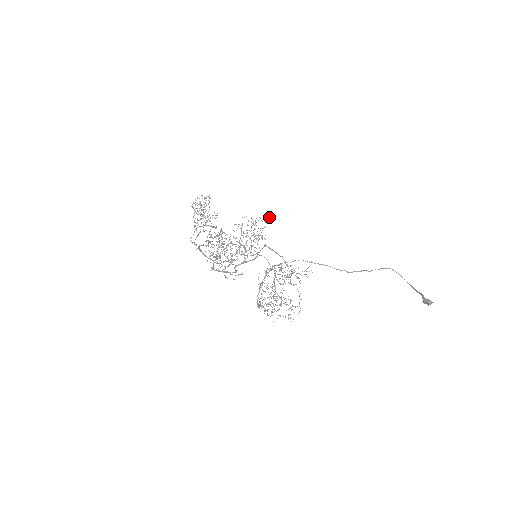
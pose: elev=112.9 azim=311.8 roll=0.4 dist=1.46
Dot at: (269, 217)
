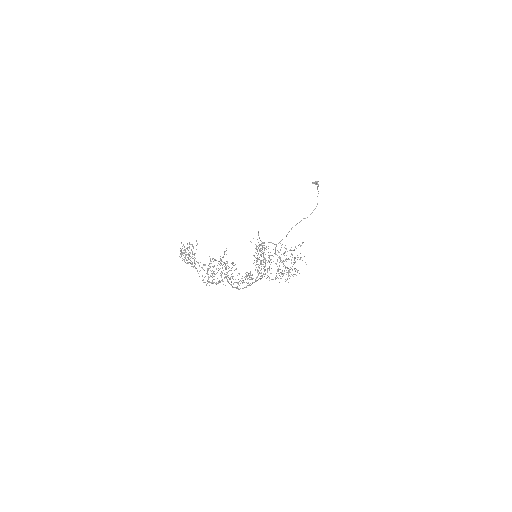
Dot at: occluded
